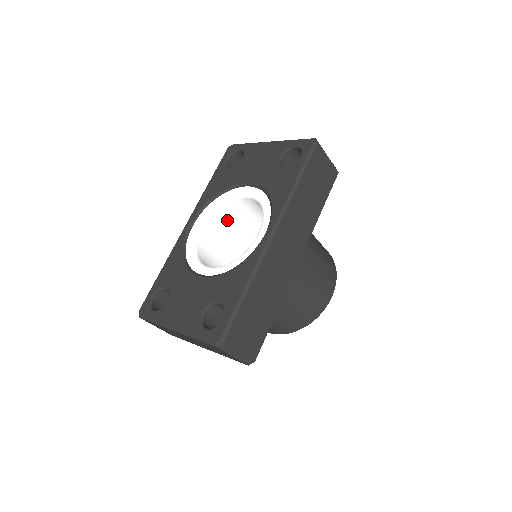
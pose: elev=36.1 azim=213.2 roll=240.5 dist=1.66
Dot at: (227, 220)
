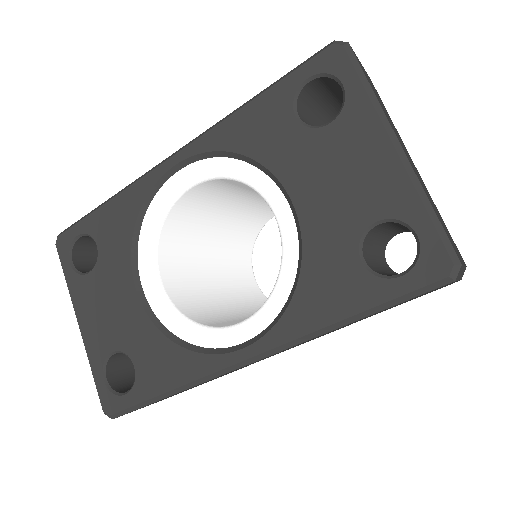
Dot at: (244, 185)
